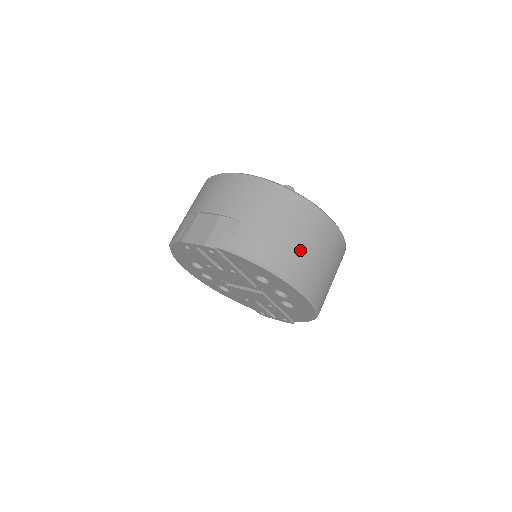
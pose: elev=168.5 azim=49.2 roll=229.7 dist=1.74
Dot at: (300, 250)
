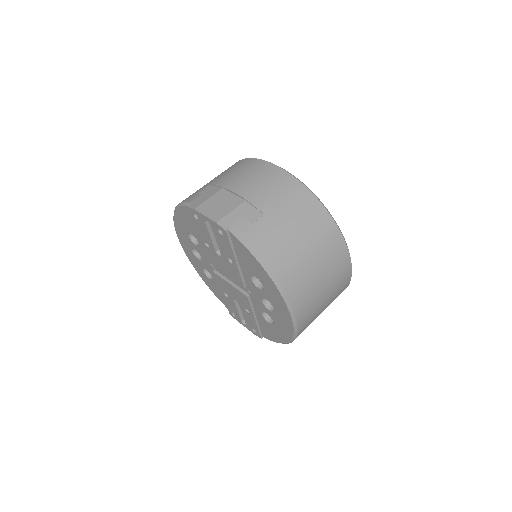
Dot at: (309, 270)
